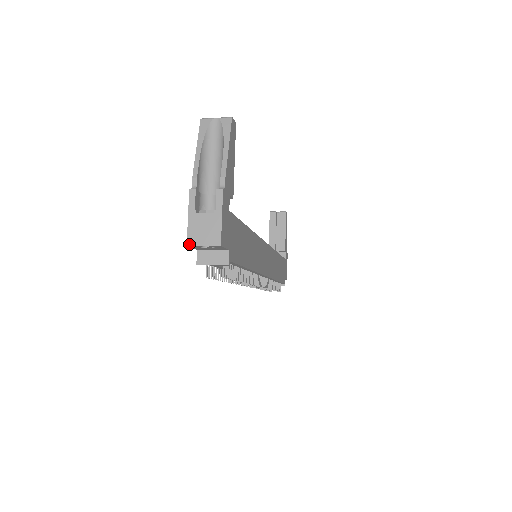
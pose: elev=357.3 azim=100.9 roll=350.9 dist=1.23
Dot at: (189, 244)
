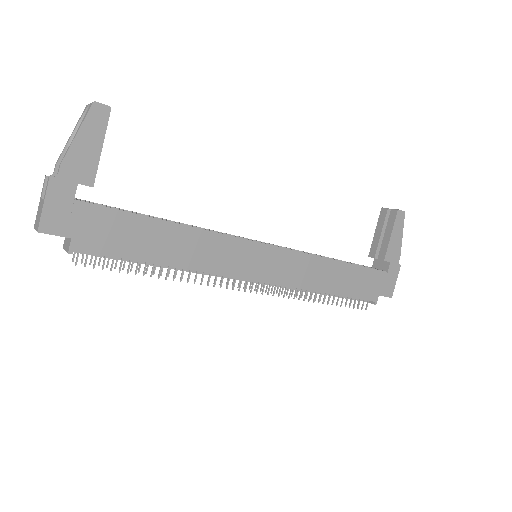
Dot at: (34, 226)
